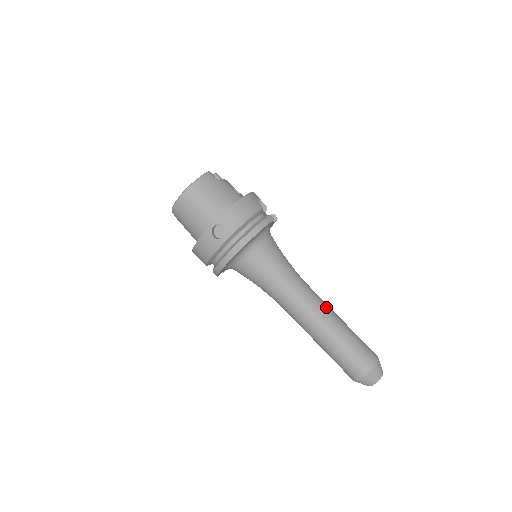
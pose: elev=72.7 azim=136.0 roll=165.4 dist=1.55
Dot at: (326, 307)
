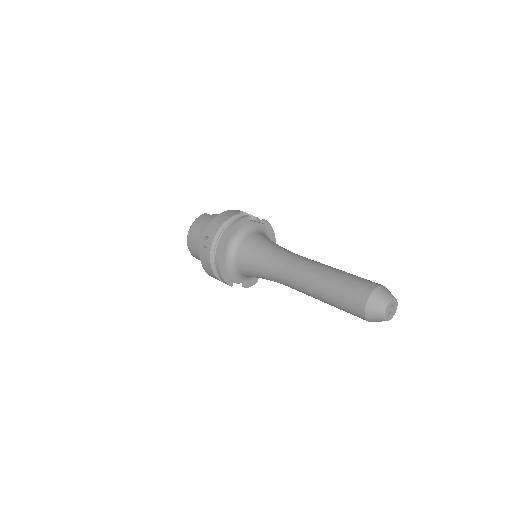
Dot at: (315, 263)
